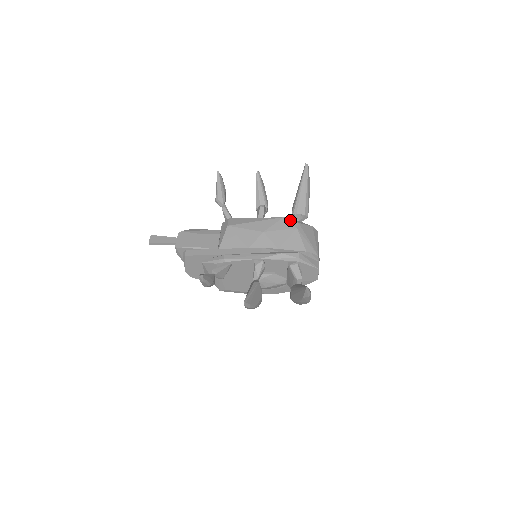
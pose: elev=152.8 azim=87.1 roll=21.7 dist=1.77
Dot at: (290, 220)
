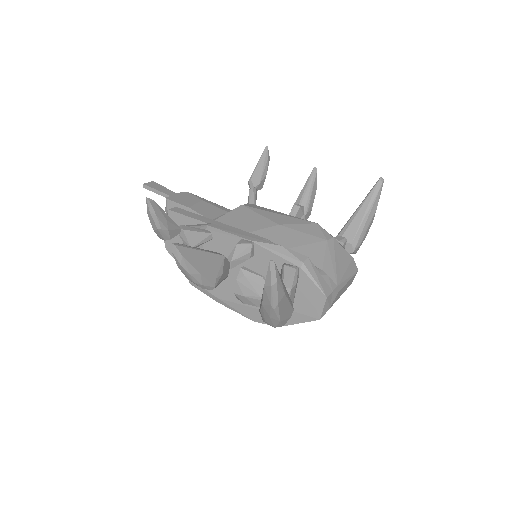
Dot at: (324, 229)
